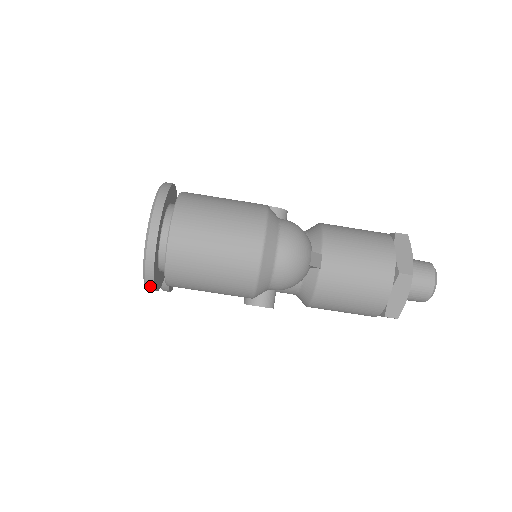
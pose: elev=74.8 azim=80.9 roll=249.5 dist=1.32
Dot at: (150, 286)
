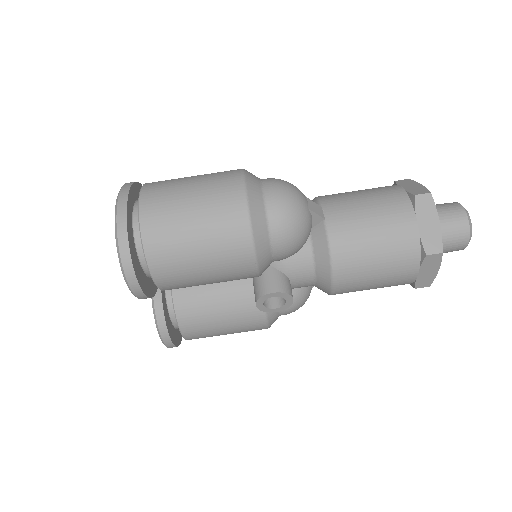
Dot at: (130, 275)
